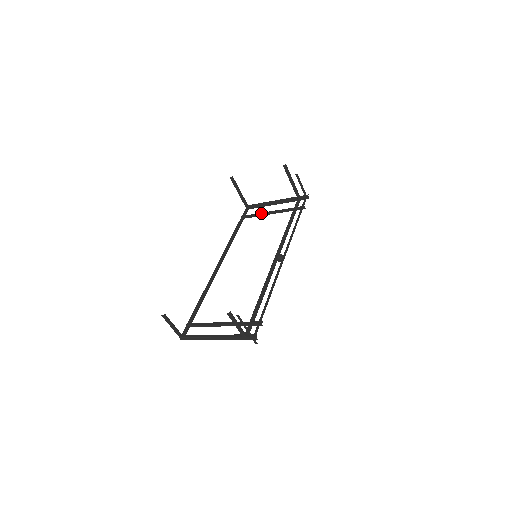
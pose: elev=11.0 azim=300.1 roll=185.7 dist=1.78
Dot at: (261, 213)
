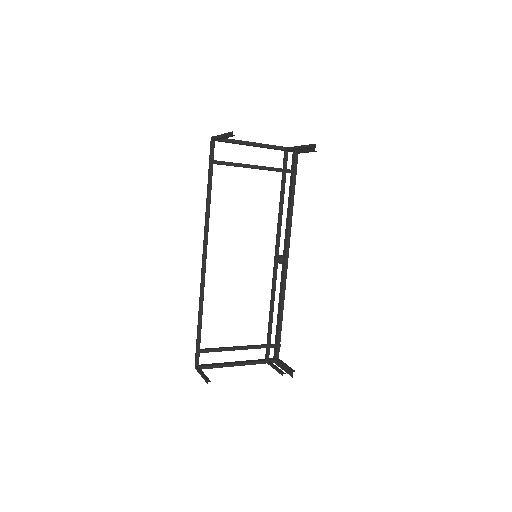
Dot at: (241, 165)
